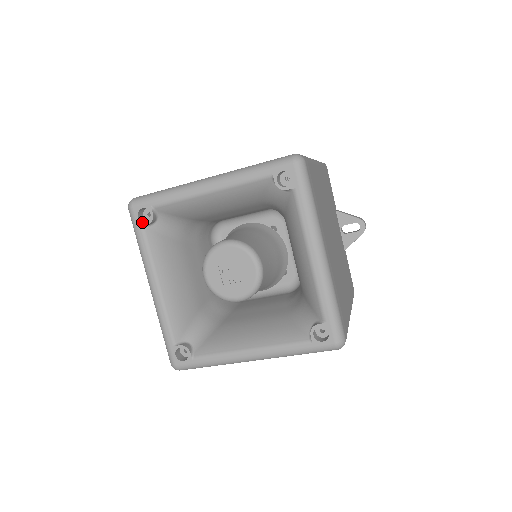
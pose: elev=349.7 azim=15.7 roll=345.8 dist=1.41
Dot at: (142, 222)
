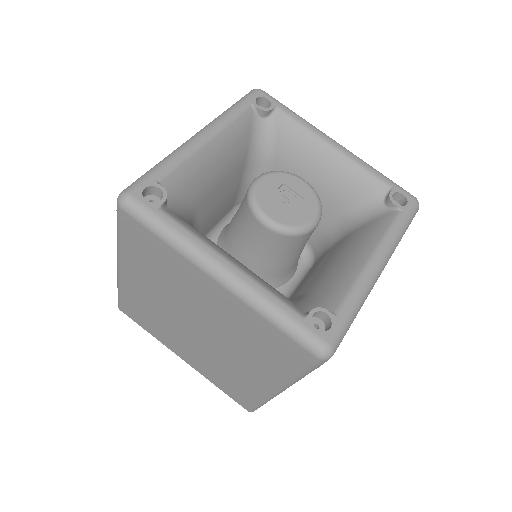
Dot at: occluded
